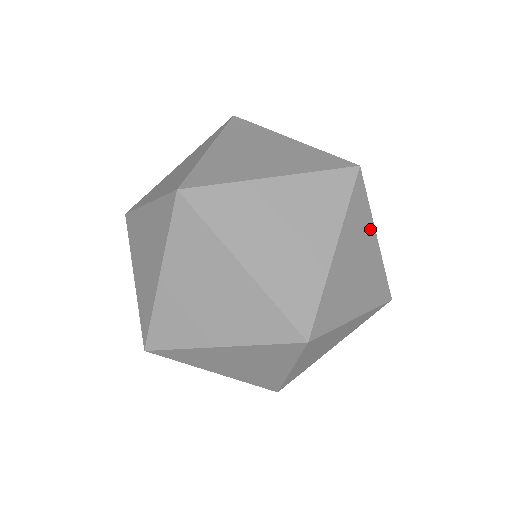
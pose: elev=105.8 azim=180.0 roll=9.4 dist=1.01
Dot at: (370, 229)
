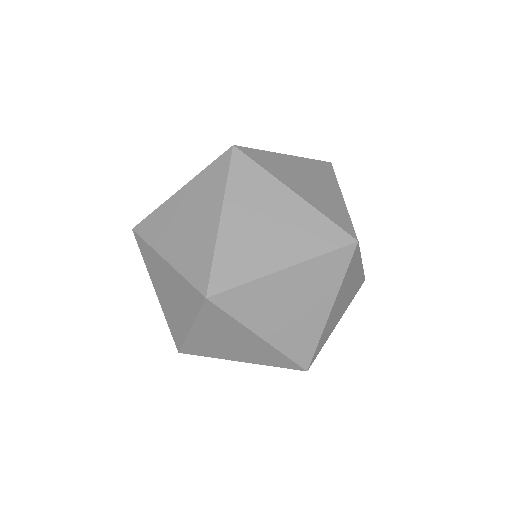
Dot at: (330, 295)
